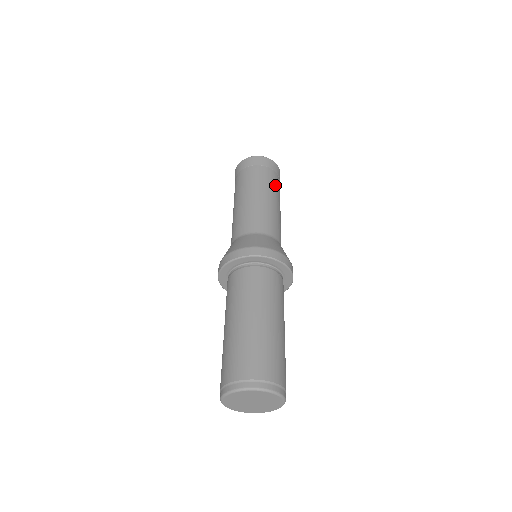
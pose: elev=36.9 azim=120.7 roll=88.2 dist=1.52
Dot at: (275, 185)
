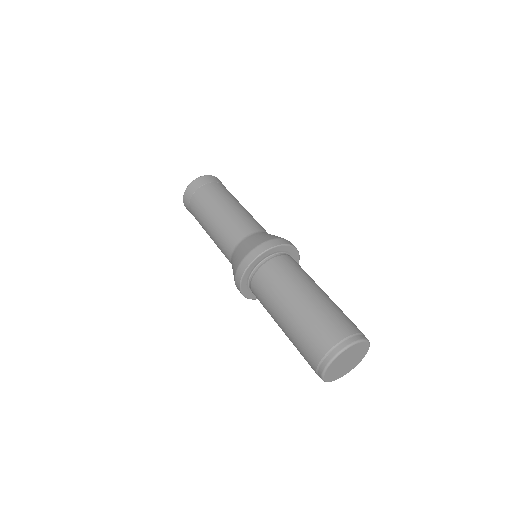
Dot at: (230, 194)
